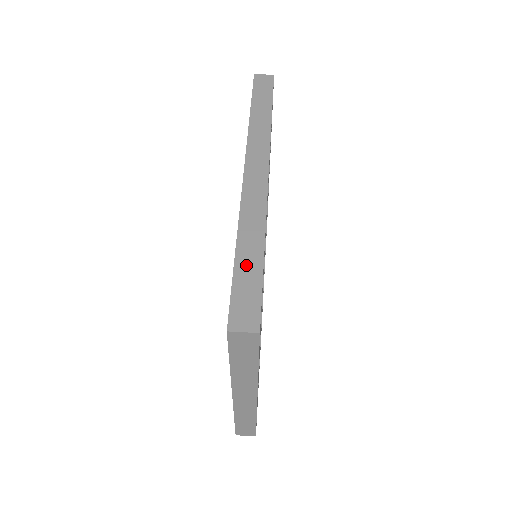
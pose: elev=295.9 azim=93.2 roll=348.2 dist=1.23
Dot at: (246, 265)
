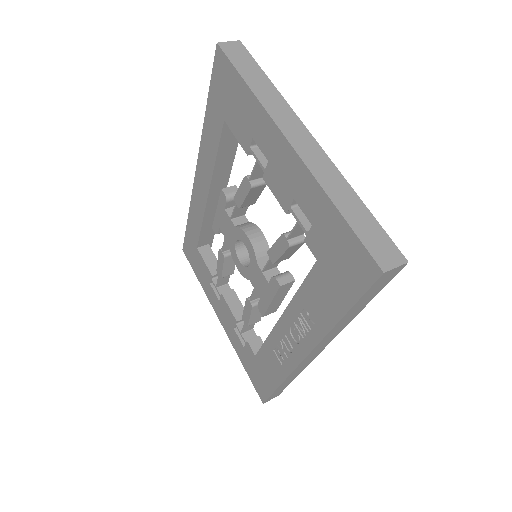
Dot at: occluded
